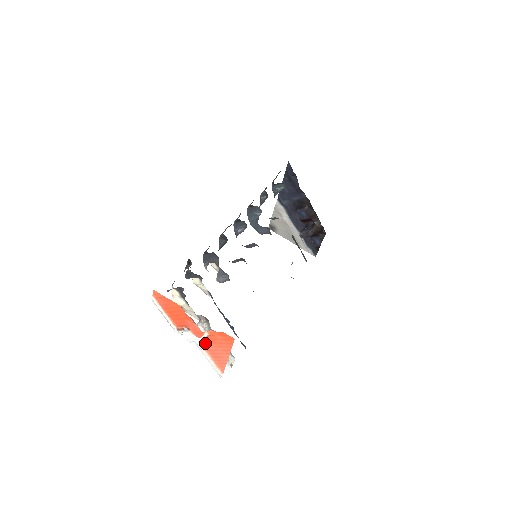
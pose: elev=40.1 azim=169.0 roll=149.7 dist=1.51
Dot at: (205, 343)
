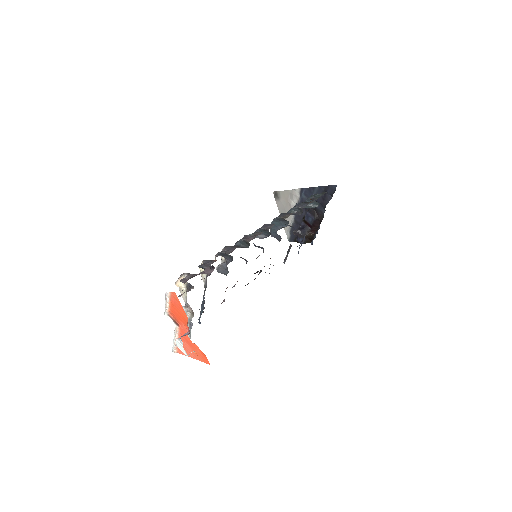
Dot at: (183, 338)
